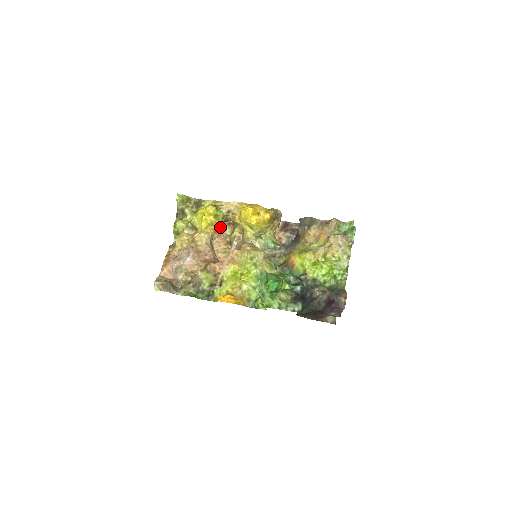
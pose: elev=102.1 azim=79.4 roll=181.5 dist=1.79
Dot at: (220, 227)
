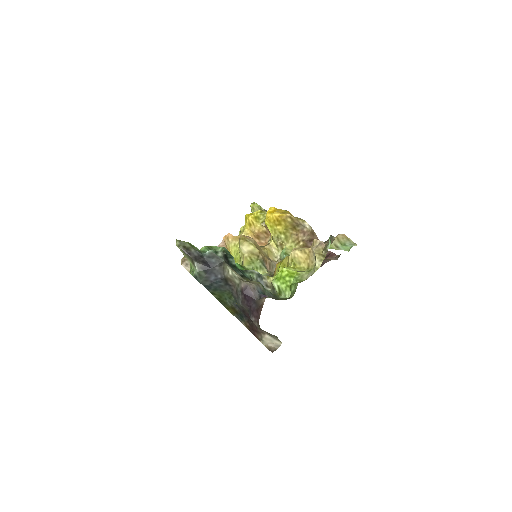
Dot at: (269, 238)
